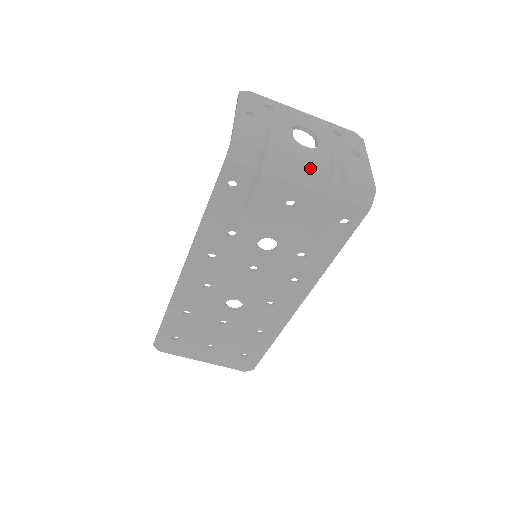
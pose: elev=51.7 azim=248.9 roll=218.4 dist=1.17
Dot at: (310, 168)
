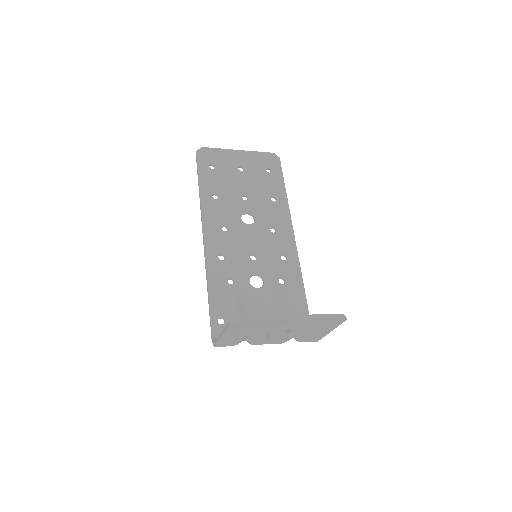
Dot at: occluded
